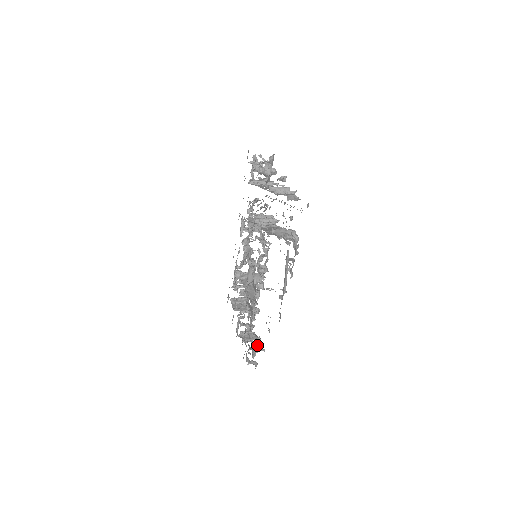
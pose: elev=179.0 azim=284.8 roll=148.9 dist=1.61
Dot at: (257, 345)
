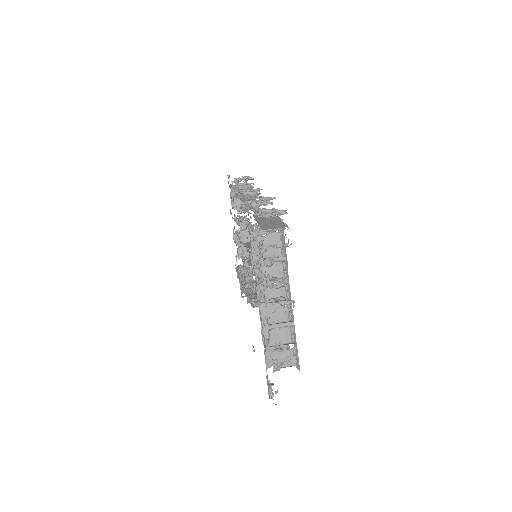
Dot at: occluded
